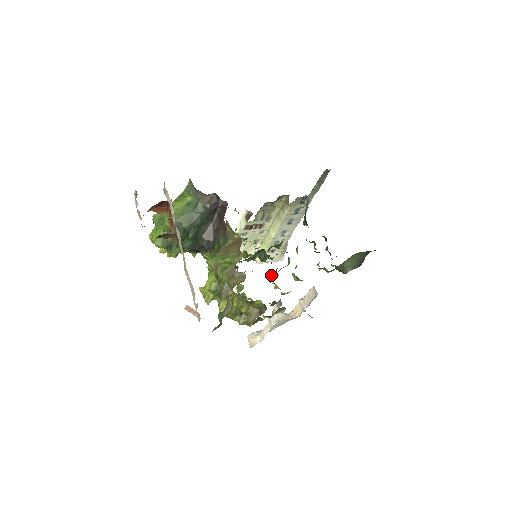
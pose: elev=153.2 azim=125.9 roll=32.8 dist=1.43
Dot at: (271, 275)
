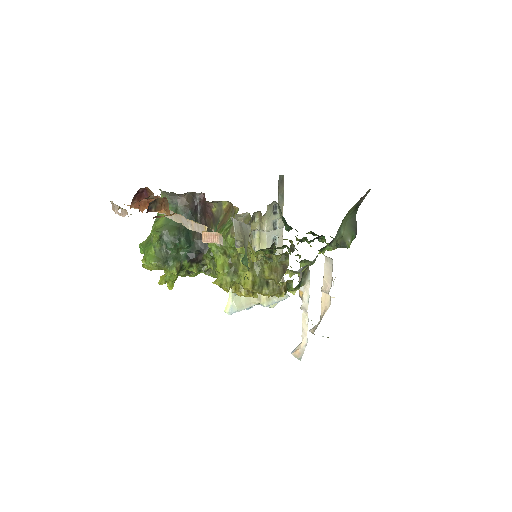
Dot at: occluded
